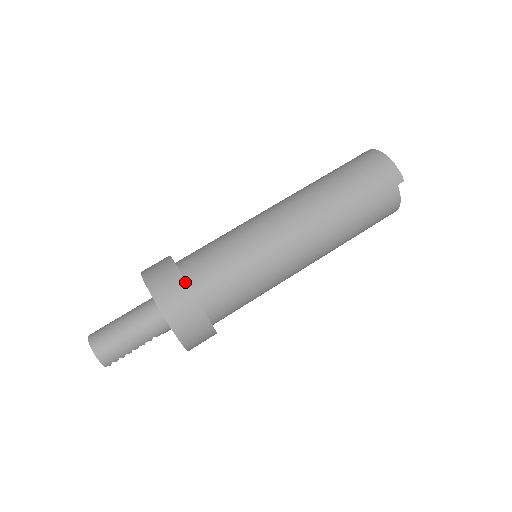
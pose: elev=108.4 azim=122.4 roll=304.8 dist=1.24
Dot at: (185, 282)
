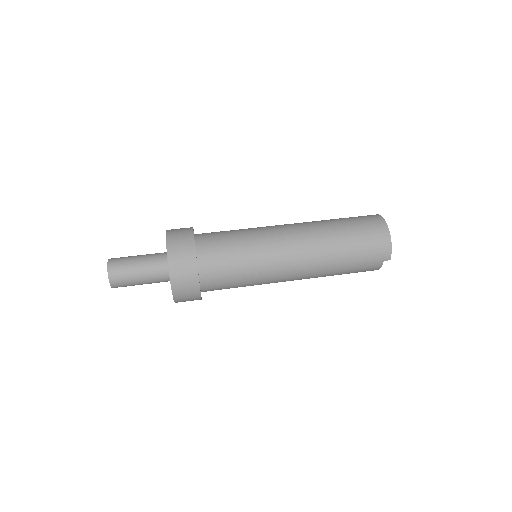
Dot at: (197, 268)
